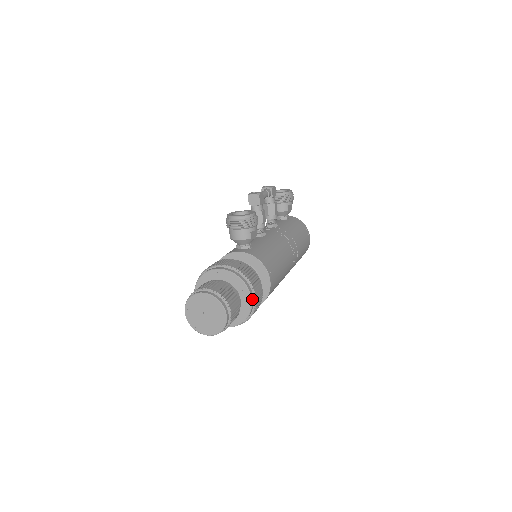
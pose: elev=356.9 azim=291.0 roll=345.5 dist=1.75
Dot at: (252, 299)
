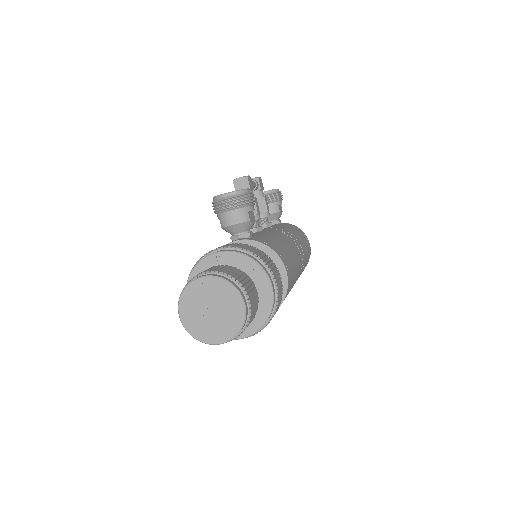
Dot at: (272, 286)
